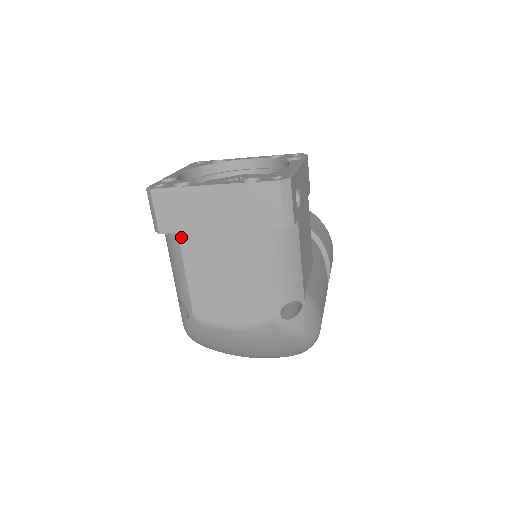
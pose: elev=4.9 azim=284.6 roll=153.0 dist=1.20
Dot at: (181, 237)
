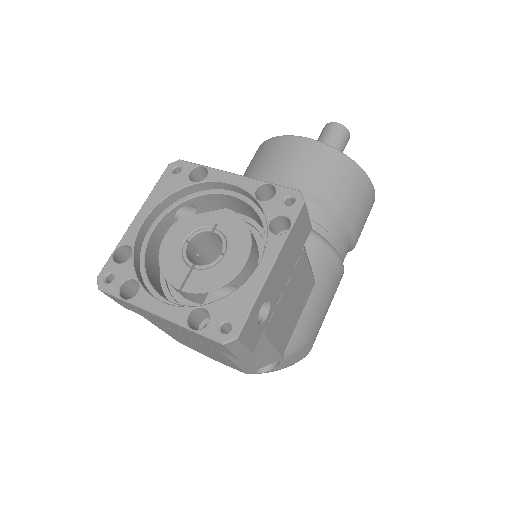
Dot at: (145, 317)
